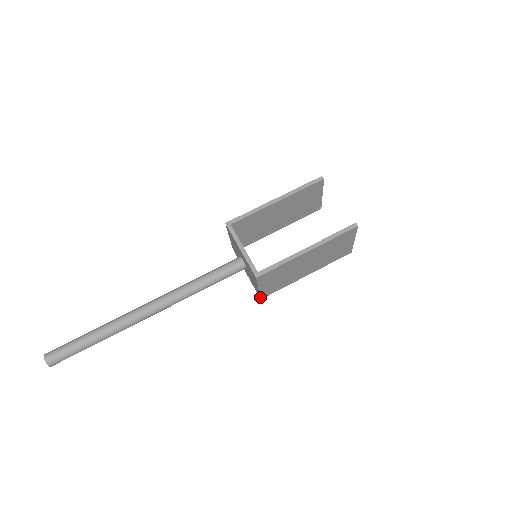
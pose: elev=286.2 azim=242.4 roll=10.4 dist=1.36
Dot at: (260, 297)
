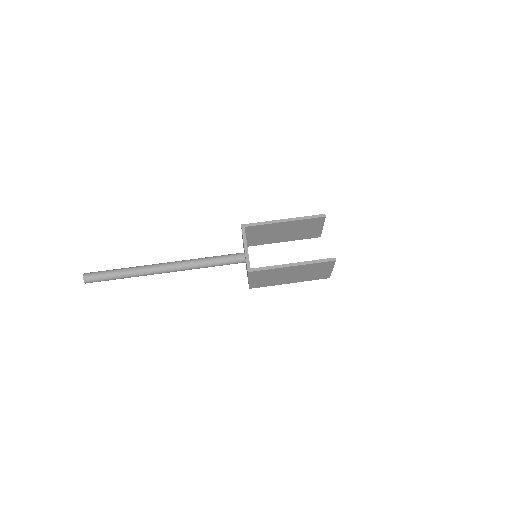
Dot at: (249, 287)
